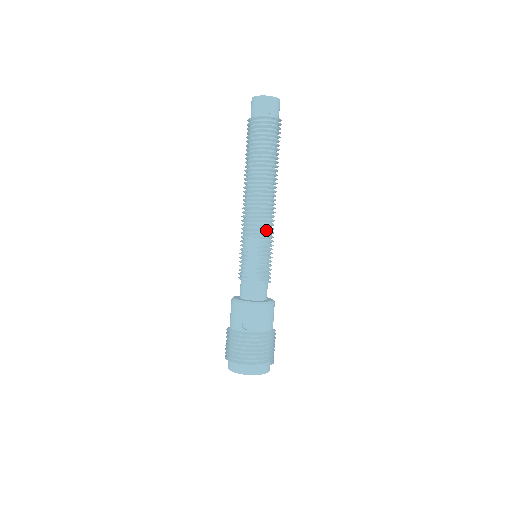
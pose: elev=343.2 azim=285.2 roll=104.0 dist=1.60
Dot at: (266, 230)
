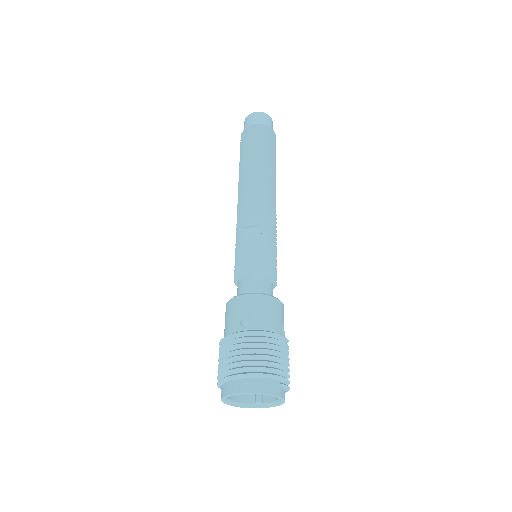
Dot at: (266, 221)
